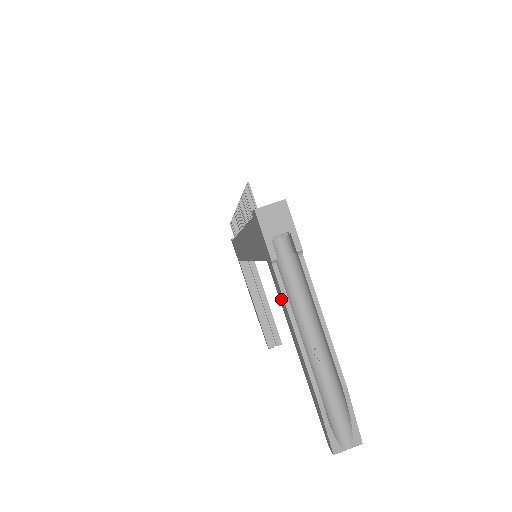
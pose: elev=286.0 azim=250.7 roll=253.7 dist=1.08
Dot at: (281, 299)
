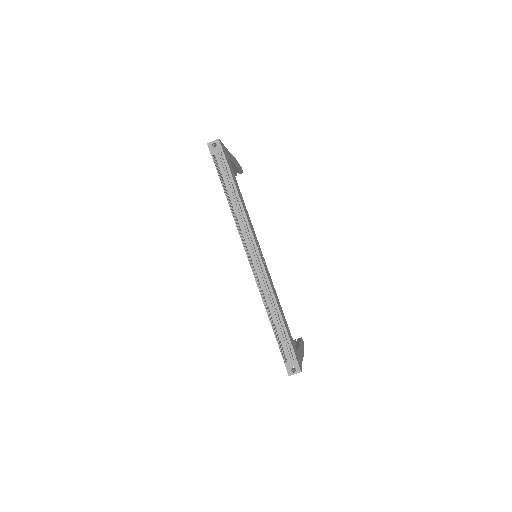
Dot at: occluded
